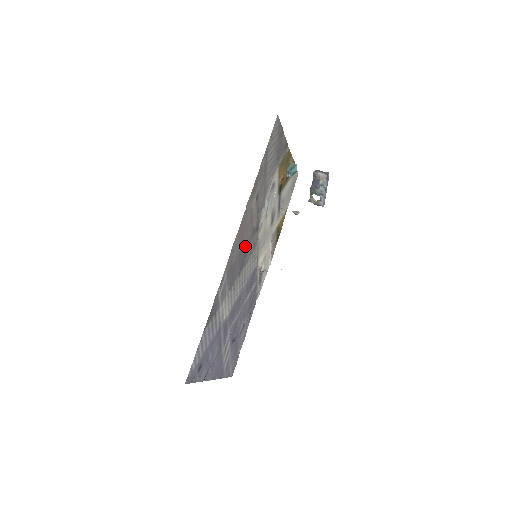
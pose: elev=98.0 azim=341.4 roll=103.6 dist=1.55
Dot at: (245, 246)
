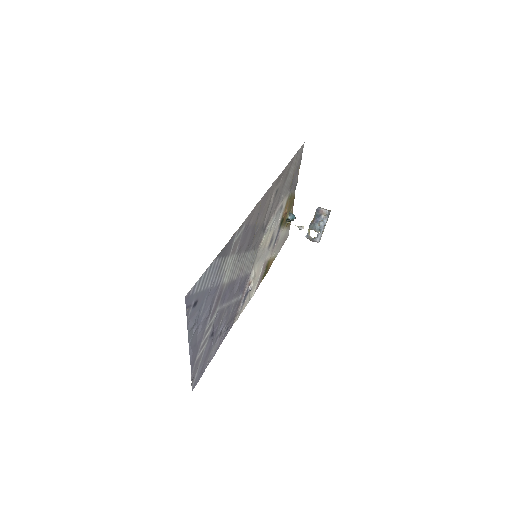
Dot at: (257, 228)
